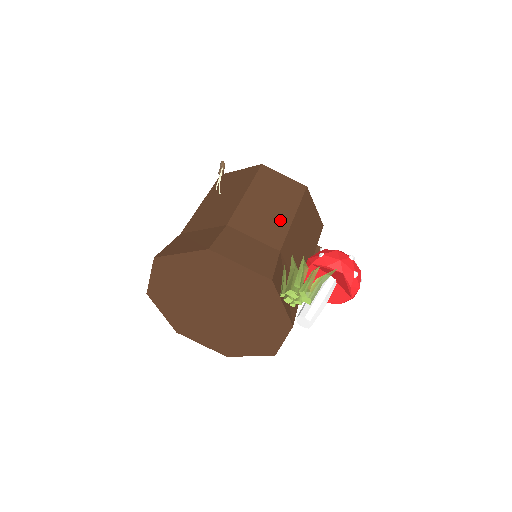
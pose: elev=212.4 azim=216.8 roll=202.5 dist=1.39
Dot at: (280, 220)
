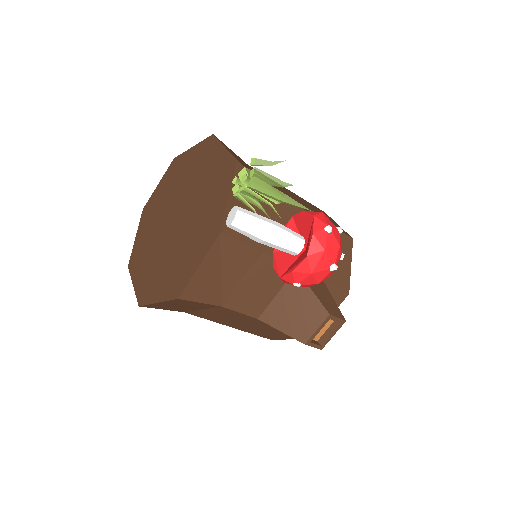
Dot at: occluded
